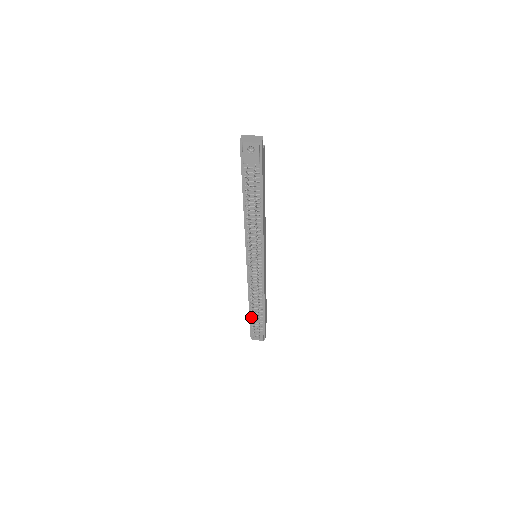
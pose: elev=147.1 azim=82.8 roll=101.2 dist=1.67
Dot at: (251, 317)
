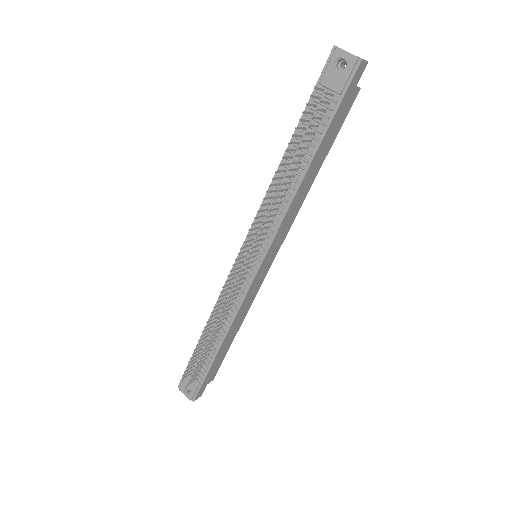
Dot at: (197, 350)
